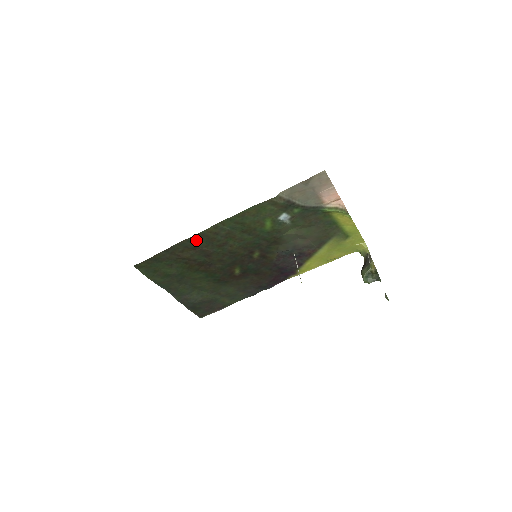
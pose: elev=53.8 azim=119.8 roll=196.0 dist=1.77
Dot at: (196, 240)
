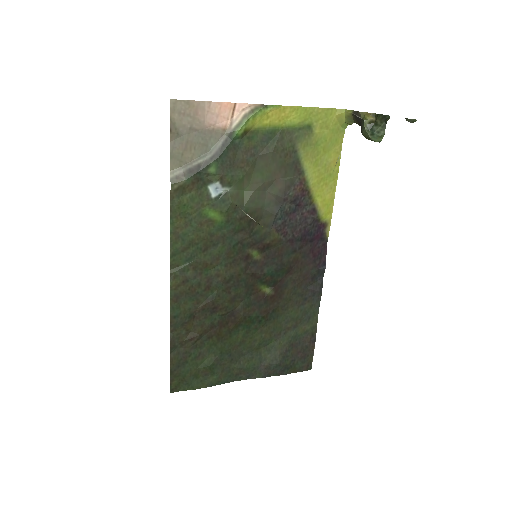
Dot at: (179, 308)
